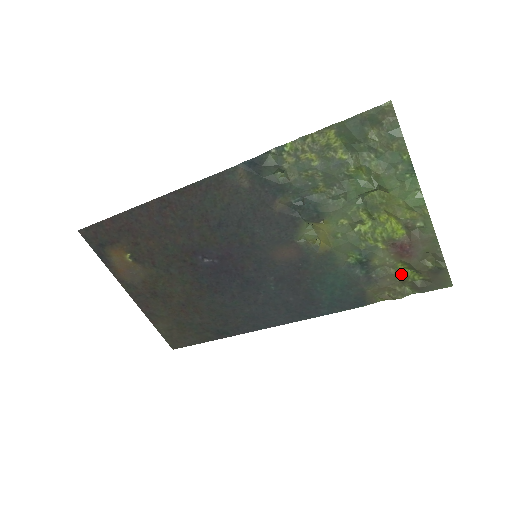
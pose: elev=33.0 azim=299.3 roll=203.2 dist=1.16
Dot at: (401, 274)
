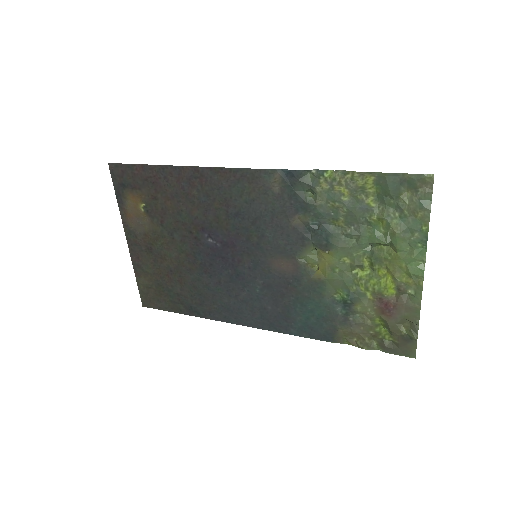
Dot at: (375, 328)
